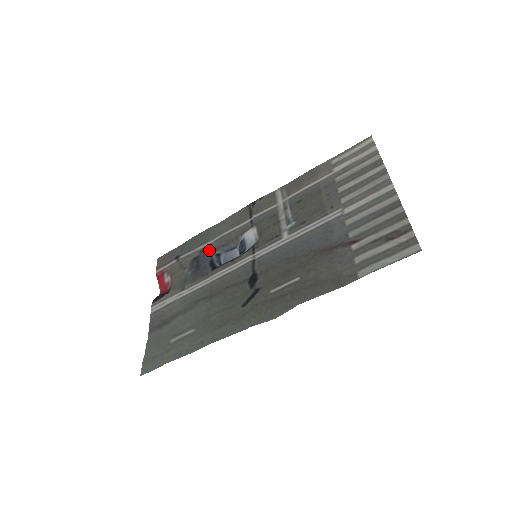
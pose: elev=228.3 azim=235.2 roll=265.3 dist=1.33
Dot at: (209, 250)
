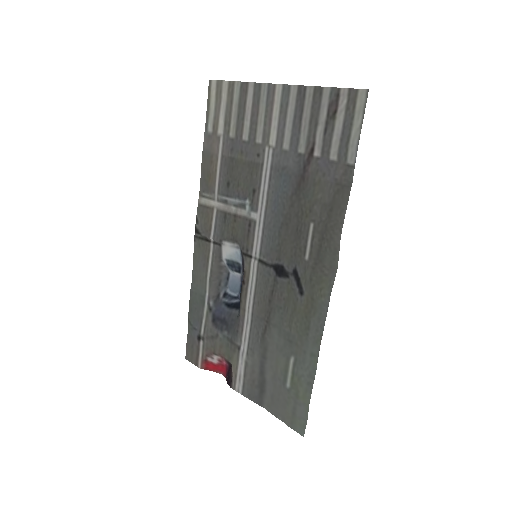
Dot at: (214, 301)
